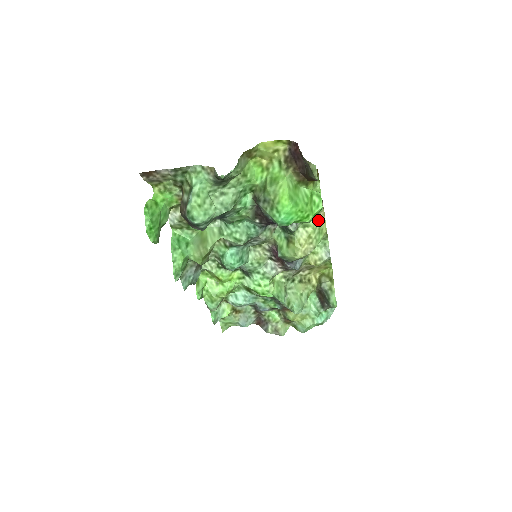
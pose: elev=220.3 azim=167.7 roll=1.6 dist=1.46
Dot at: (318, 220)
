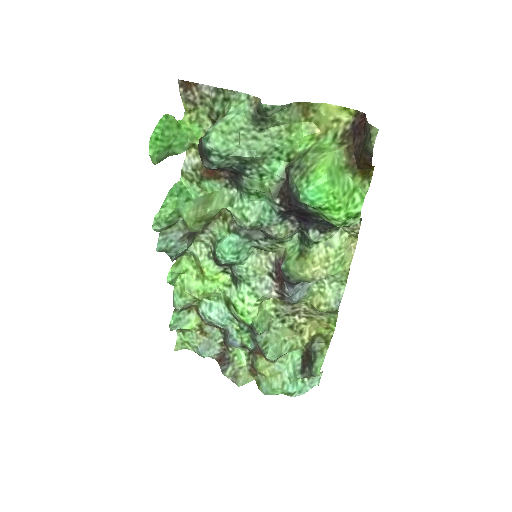
Dot at: (346, 247)
